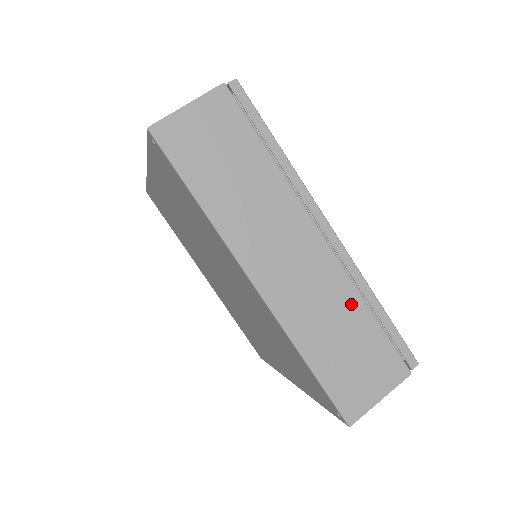
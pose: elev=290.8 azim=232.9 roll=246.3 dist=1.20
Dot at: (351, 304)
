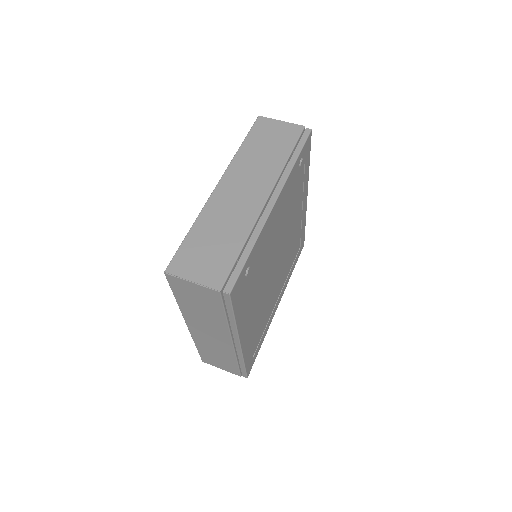
Dot at: (240, 232)
